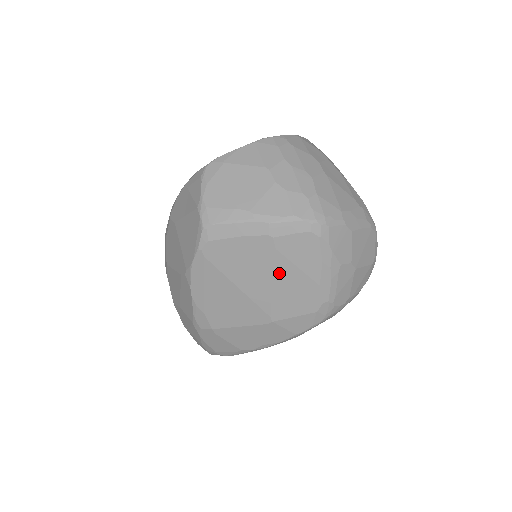
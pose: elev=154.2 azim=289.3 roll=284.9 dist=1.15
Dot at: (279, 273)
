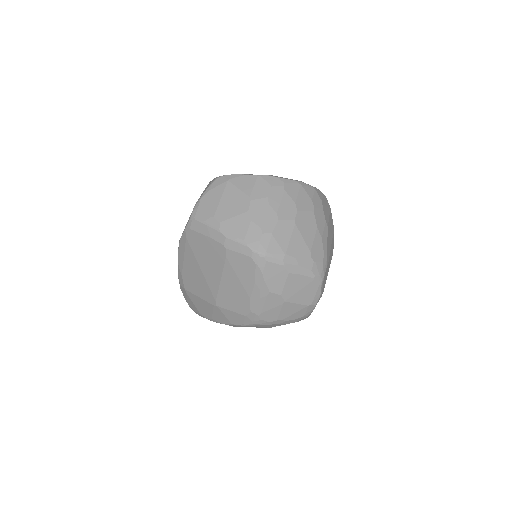
Dot at: (226, 274)
